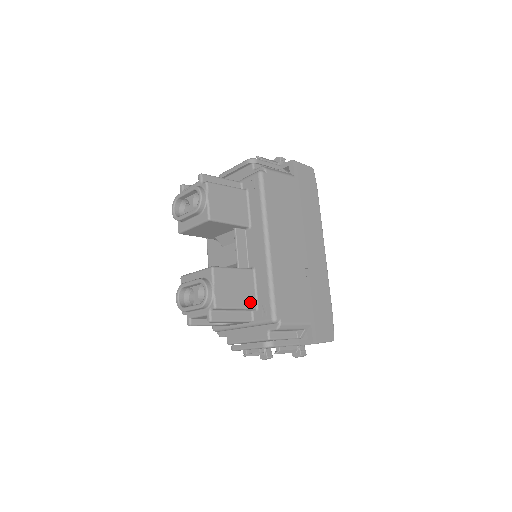
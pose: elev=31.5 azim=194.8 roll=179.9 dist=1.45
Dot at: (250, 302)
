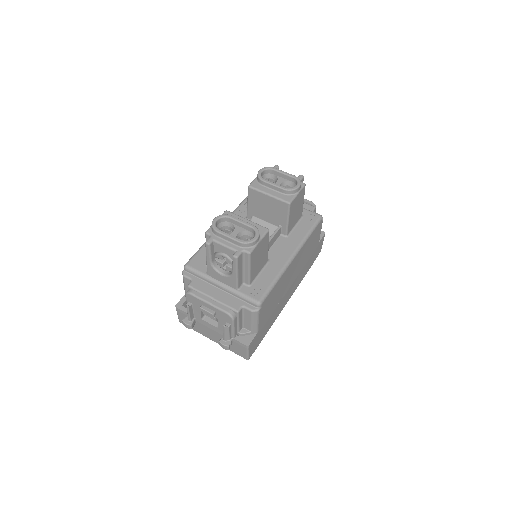
Dot at: (253, 276)
